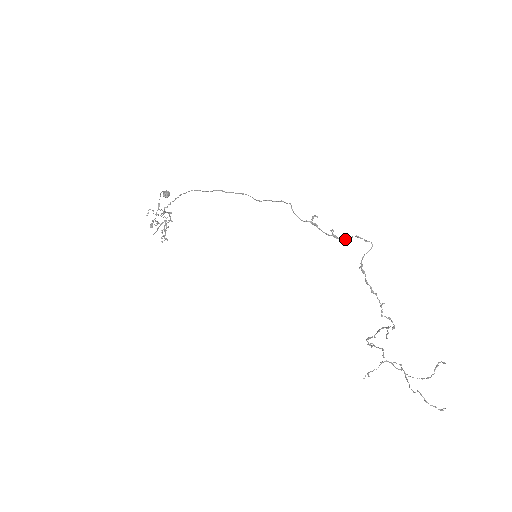
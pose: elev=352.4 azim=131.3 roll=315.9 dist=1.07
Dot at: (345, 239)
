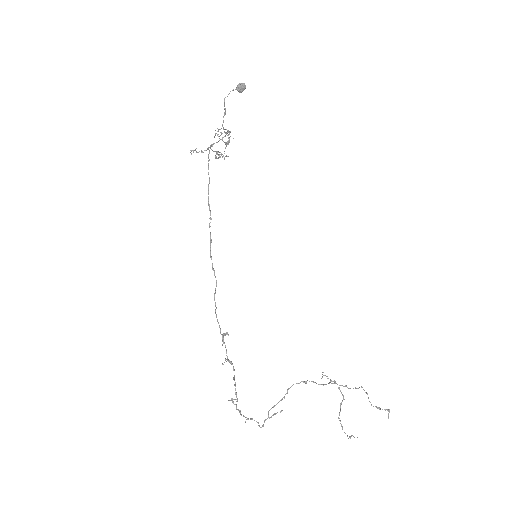
Dot at: occluded
